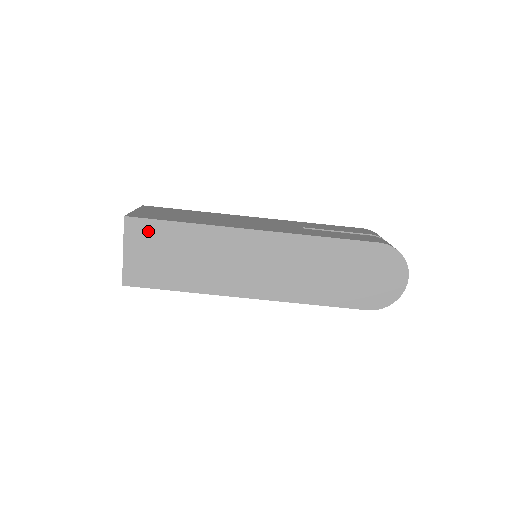
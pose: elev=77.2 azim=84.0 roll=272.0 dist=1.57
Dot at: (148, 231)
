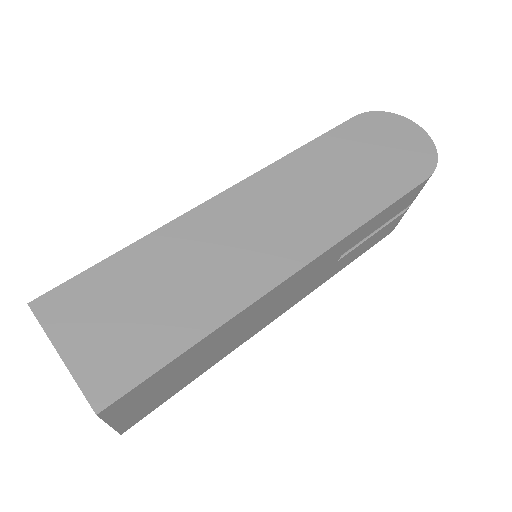
Dot at: (80, 296)
